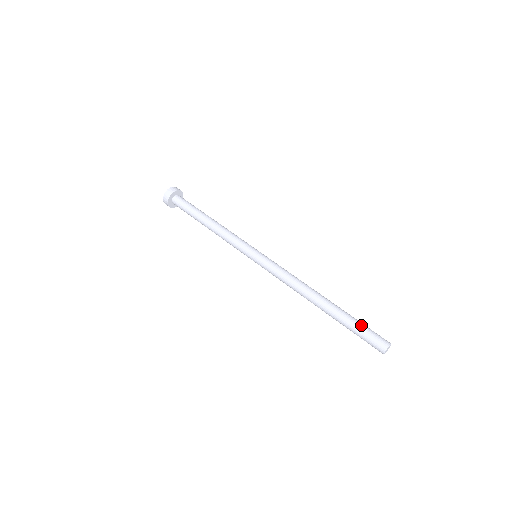
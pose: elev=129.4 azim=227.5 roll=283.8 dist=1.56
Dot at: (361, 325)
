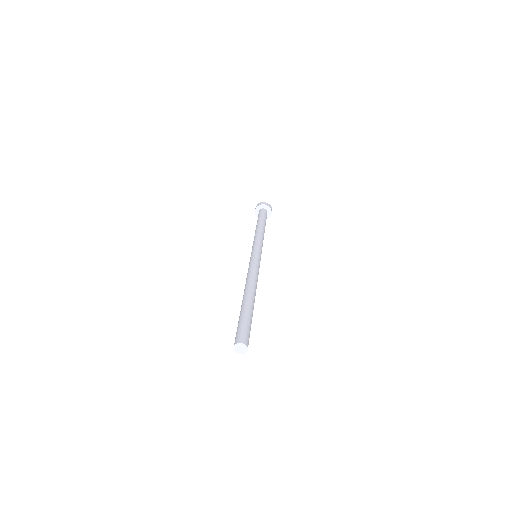
Dot at: (250, 323)
